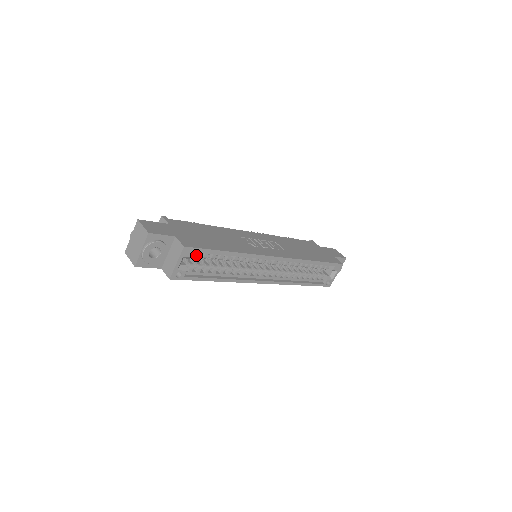
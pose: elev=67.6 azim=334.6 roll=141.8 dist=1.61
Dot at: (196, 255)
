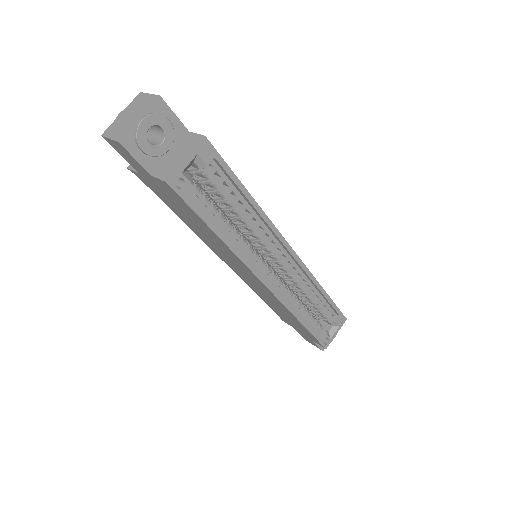
Dot at: (210, 171)
